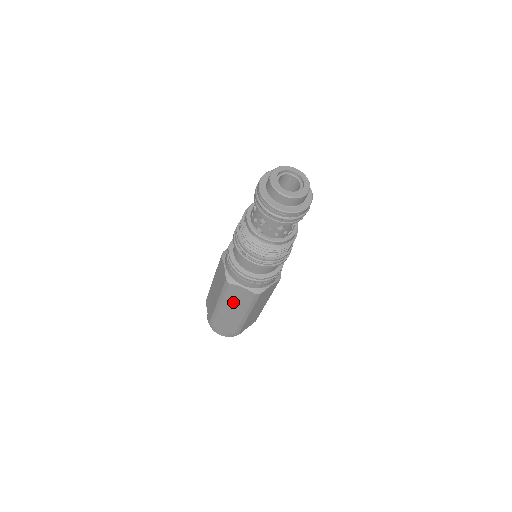
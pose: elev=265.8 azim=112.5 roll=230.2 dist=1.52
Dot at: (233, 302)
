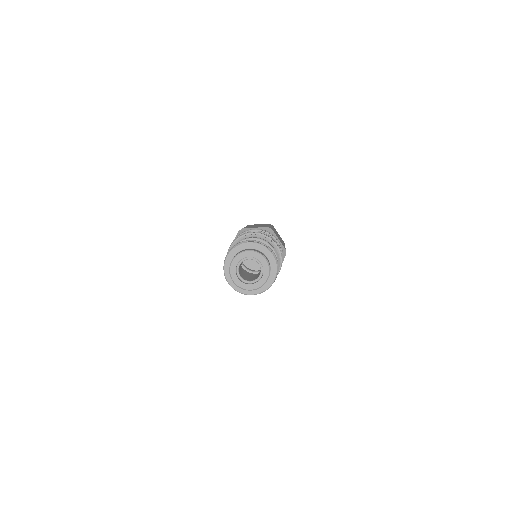
Dot at: occluded
